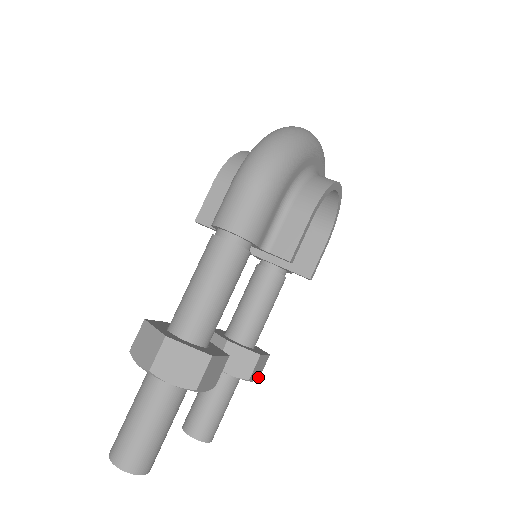
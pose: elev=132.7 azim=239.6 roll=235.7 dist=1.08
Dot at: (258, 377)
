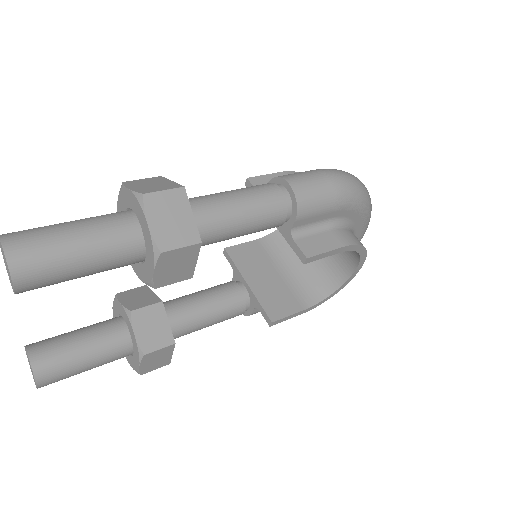
Dot at: (142, 371)
